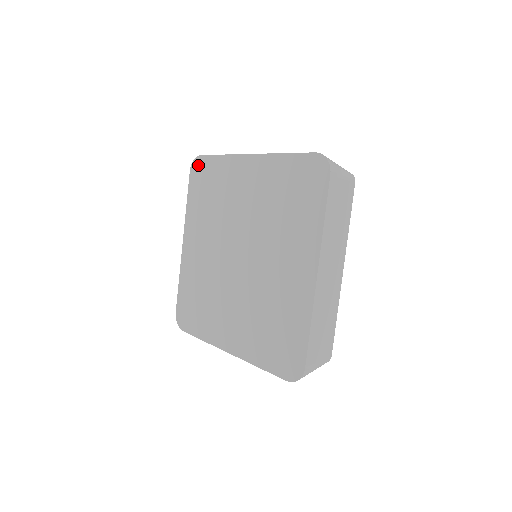
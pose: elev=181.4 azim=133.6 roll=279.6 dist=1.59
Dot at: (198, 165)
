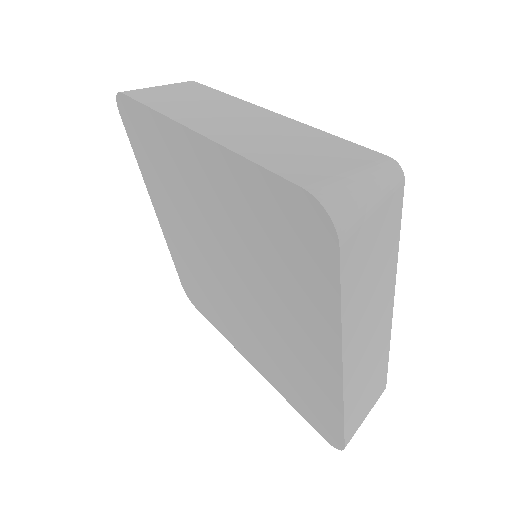
Dot at: (125, 109)
